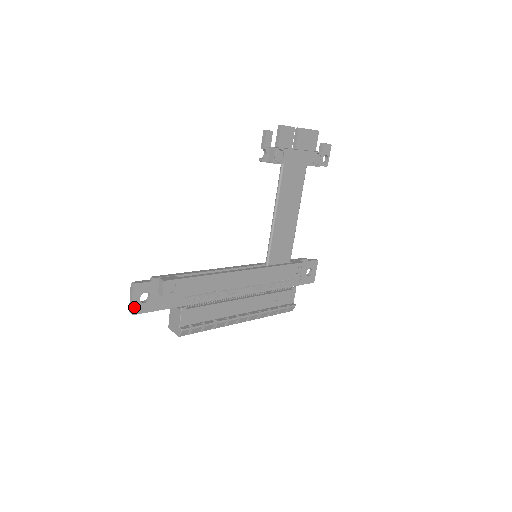
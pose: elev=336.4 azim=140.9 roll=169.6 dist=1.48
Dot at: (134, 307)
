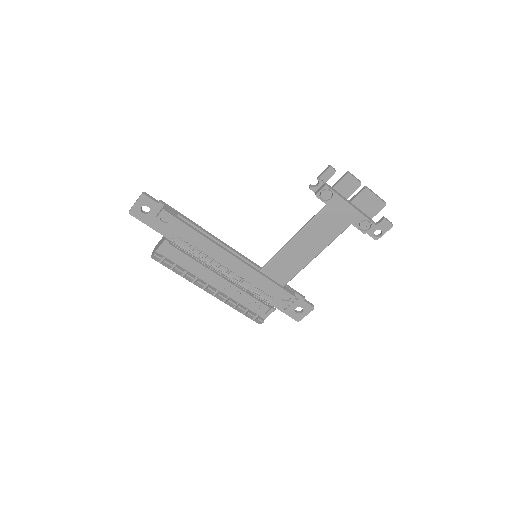
Dot at: (134, 209)
